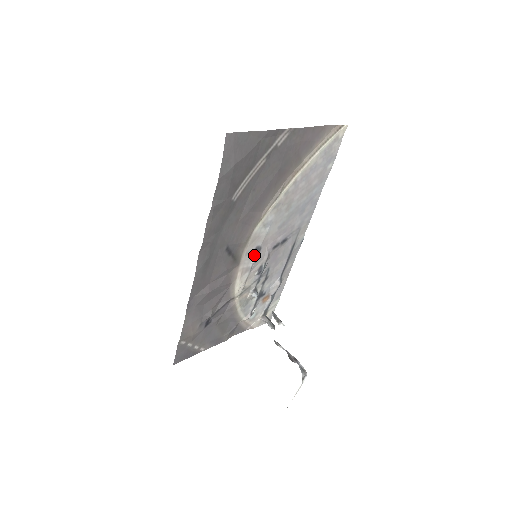
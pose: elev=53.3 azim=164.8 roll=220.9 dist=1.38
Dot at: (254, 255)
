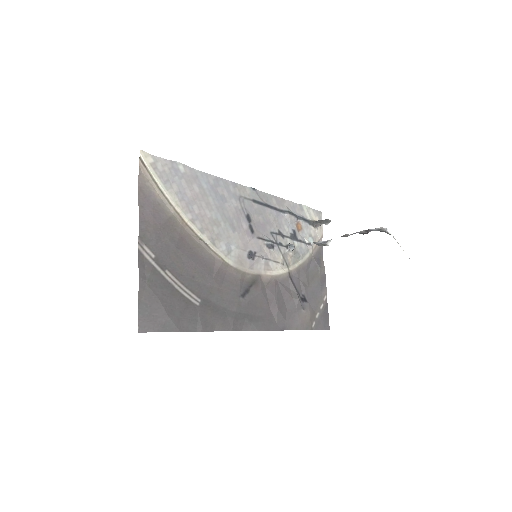
Dot at: (255, 259)
